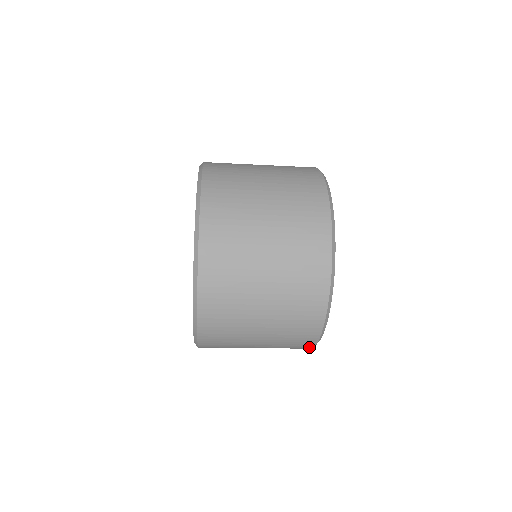
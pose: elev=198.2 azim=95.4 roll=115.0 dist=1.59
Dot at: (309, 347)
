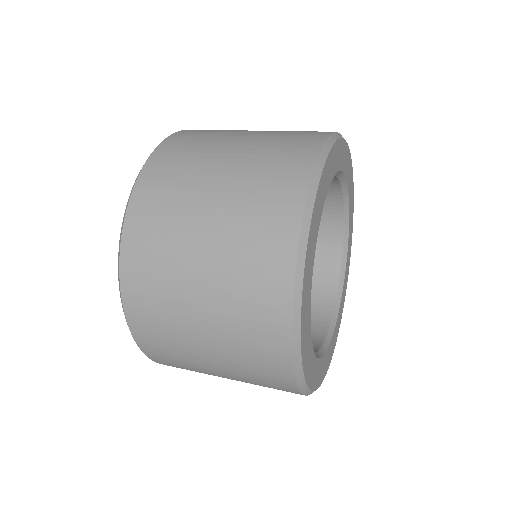
Dot at: occluded
